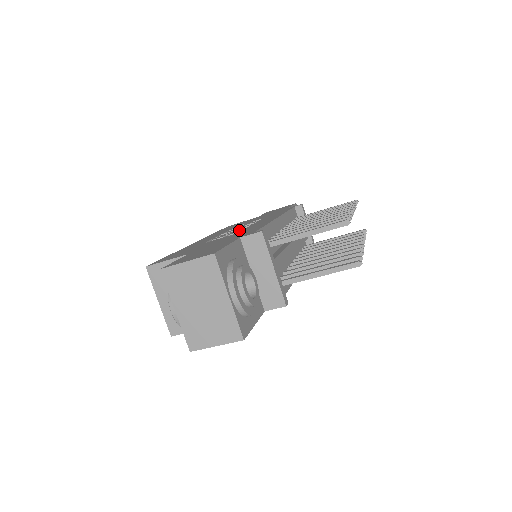
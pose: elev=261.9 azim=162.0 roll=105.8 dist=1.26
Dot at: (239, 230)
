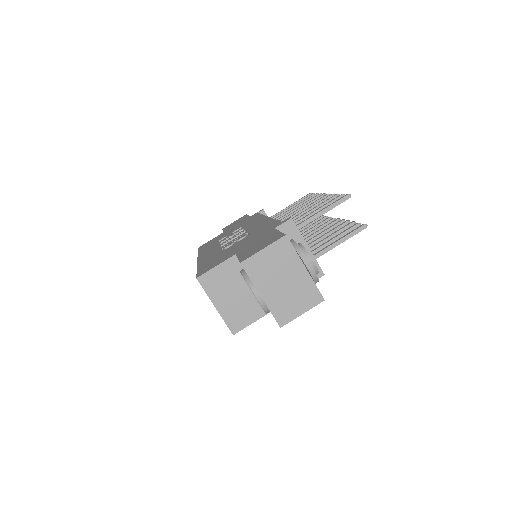
Dot at: (243, 234)
